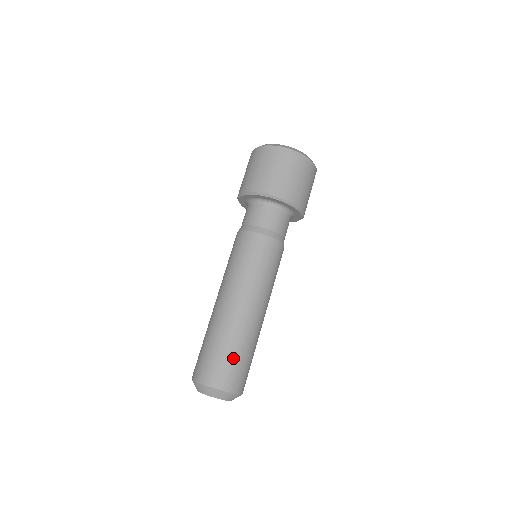
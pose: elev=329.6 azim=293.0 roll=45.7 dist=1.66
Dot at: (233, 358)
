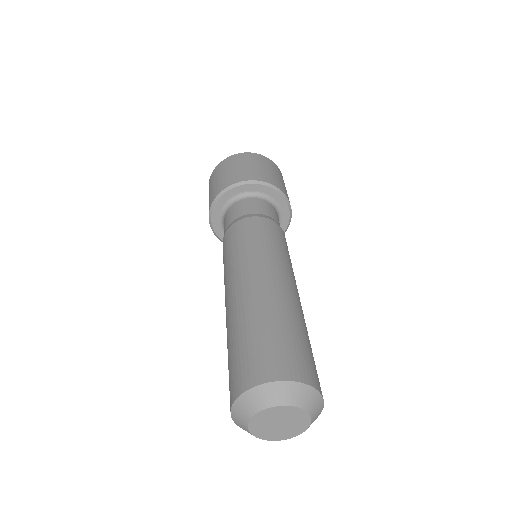
Dot at: (298, 339)
